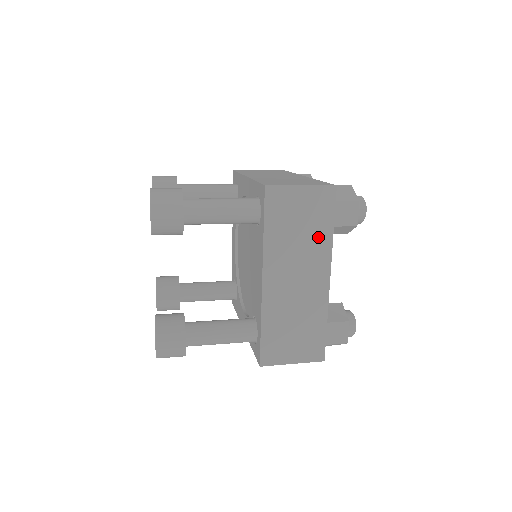
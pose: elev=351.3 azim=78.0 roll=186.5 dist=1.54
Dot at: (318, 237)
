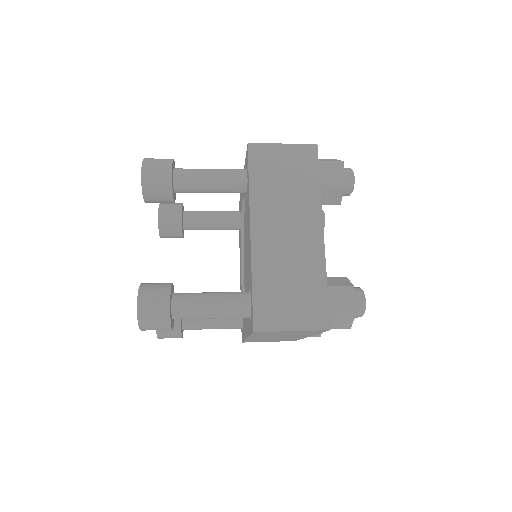
Dot at: (305, 191)
